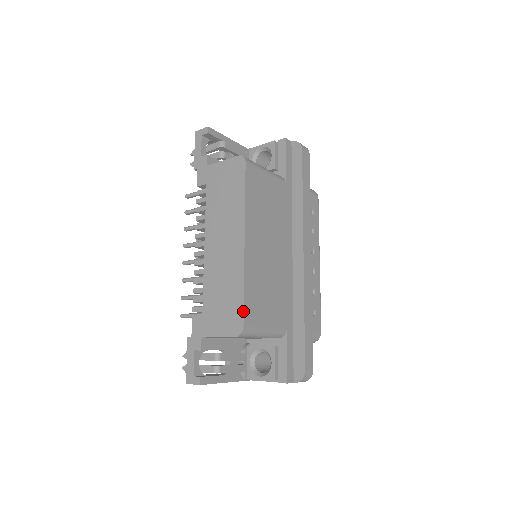
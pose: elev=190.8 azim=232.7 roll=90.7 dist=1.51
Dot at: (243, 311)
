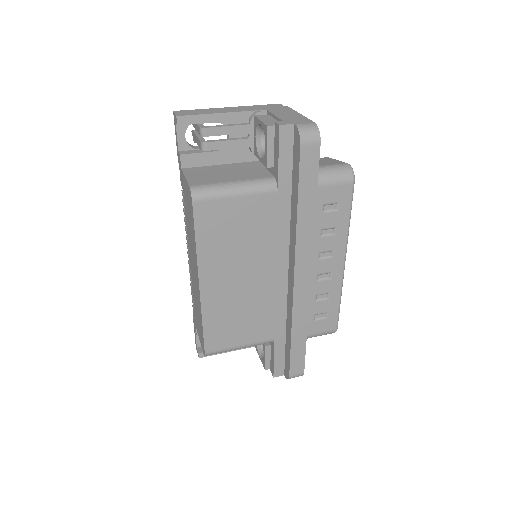
Dot at: (203, 342)
